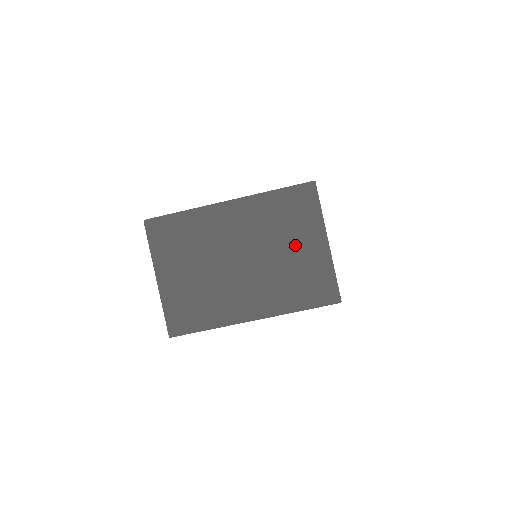
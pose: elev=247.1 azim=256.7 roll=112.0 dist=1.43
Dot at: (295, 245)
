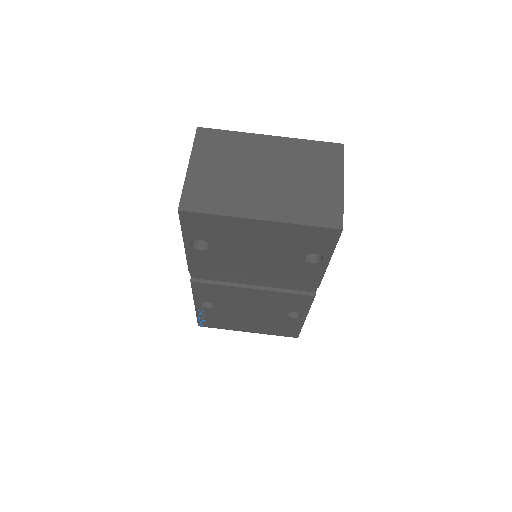
Dot at: (315, 178)
